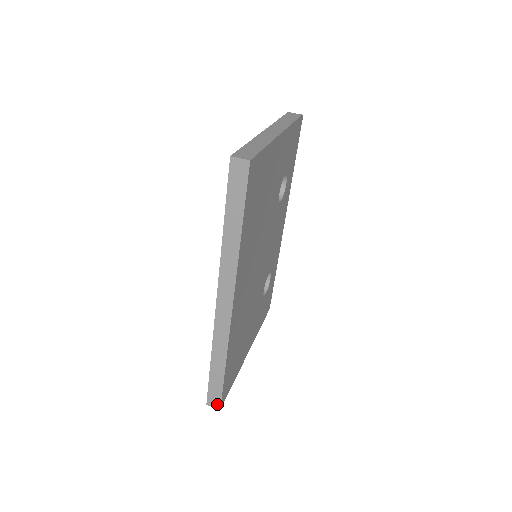
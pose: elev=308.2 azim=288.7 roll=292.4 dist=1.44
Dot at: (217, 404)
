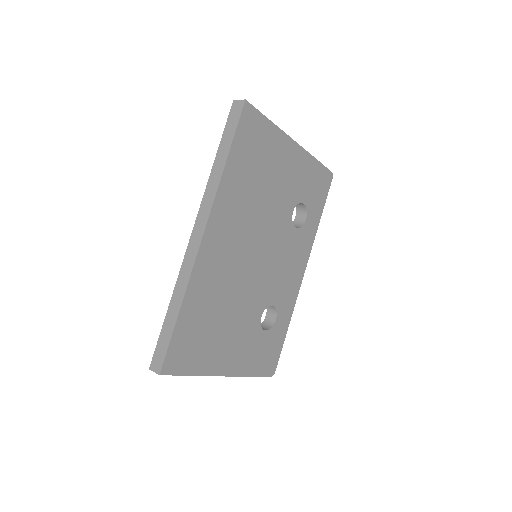
Dot at: (159, 366)
